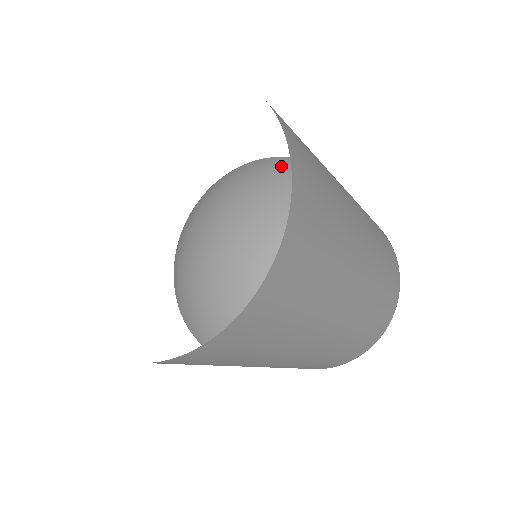
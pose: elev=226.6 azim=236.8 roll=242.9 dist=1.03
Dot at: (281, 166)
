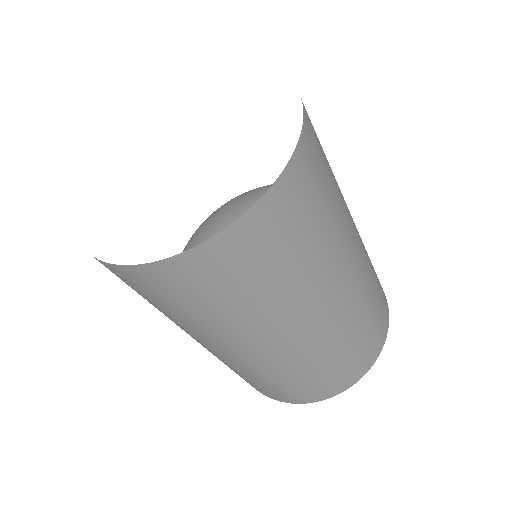
Dot at: occluded
